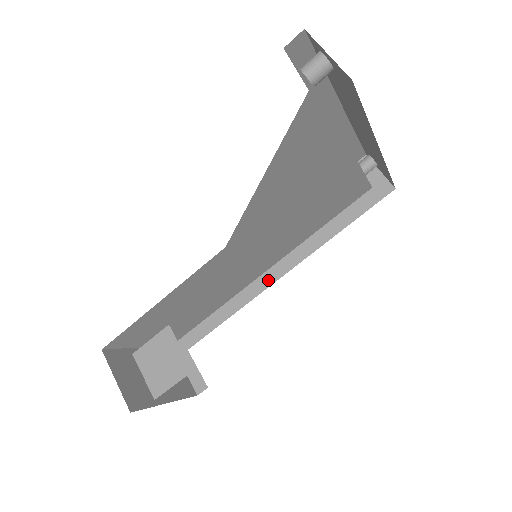
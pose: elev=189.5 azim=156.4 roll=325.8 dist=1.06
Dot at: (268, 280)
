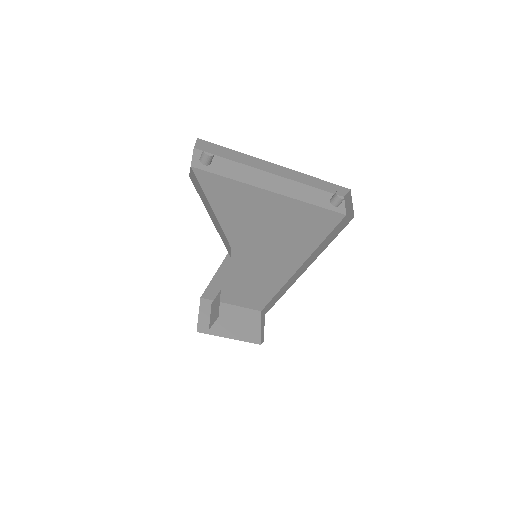
Dot at: (297, 276)
